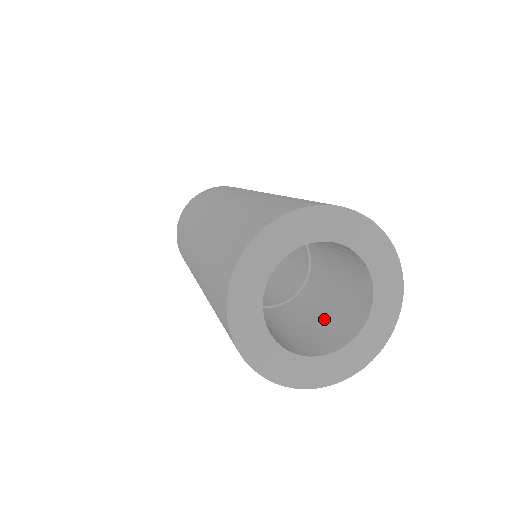
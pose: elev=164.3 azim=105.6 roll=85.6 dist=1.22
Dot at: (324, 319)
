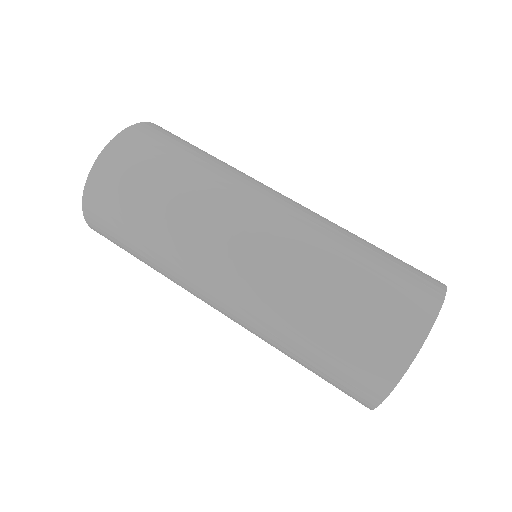
Dot at: occluded
